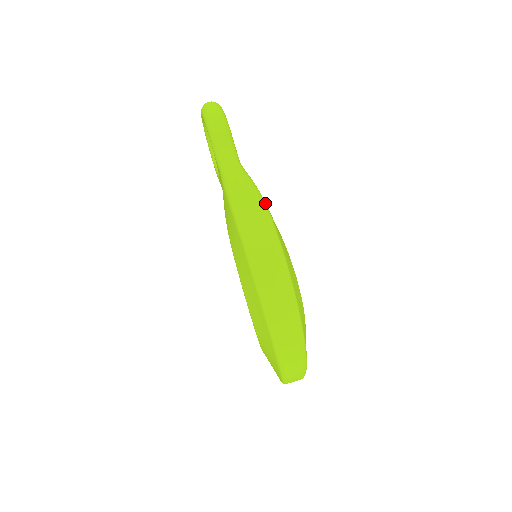
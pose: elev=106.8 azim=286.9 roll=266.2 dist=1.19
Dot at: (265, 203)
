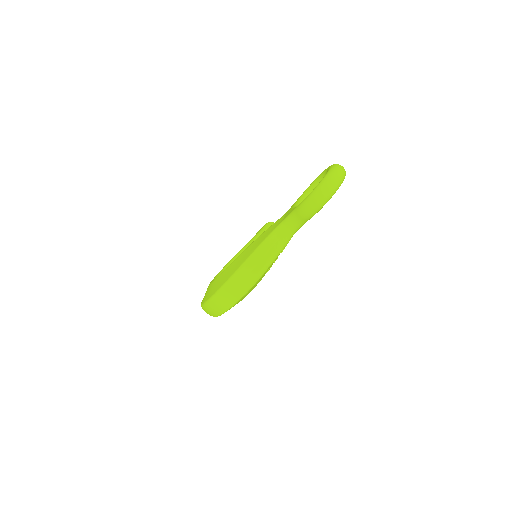
Dot at: occluded
